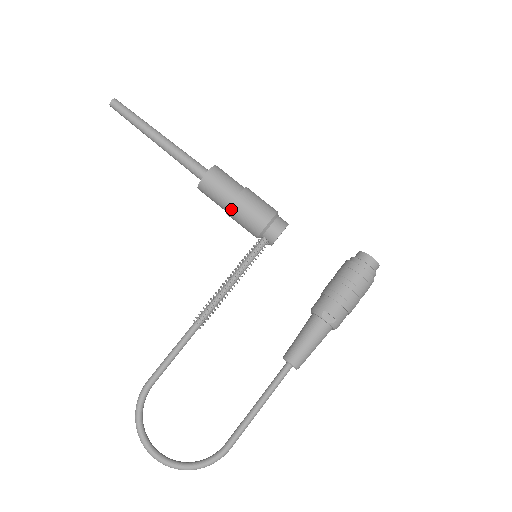
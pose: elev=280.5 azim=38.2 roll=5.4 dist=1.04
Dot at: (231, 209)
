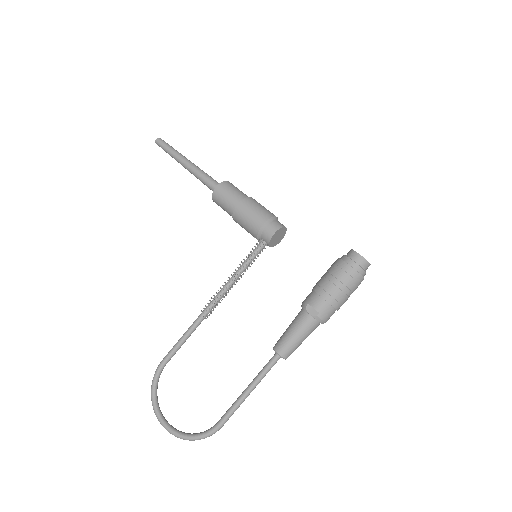
Dot at: (234, 216)
